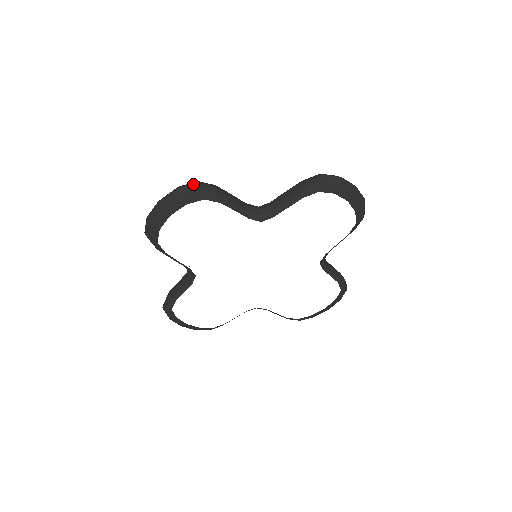
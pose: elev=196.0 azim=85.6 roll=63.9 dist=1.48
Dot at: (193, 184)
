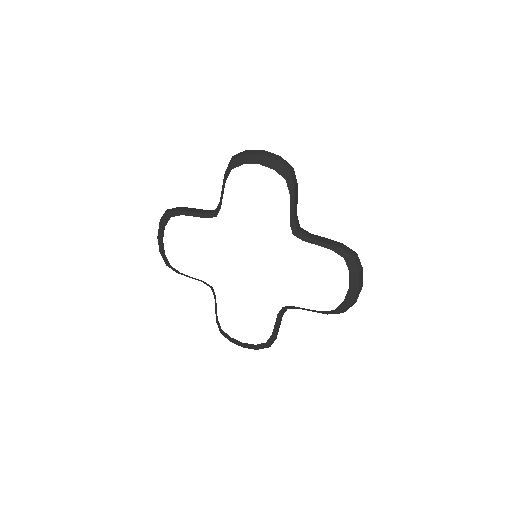
Dot at: (165, 211)
